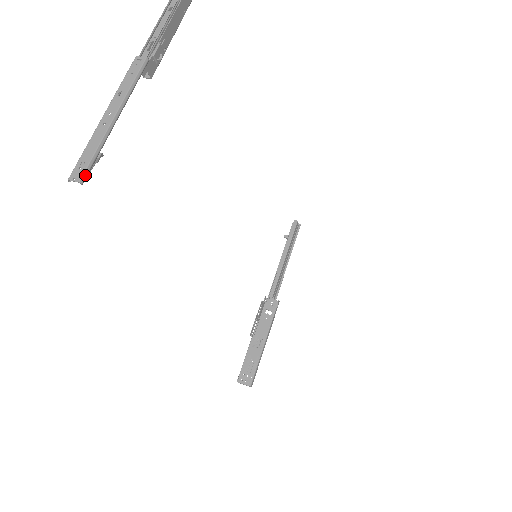
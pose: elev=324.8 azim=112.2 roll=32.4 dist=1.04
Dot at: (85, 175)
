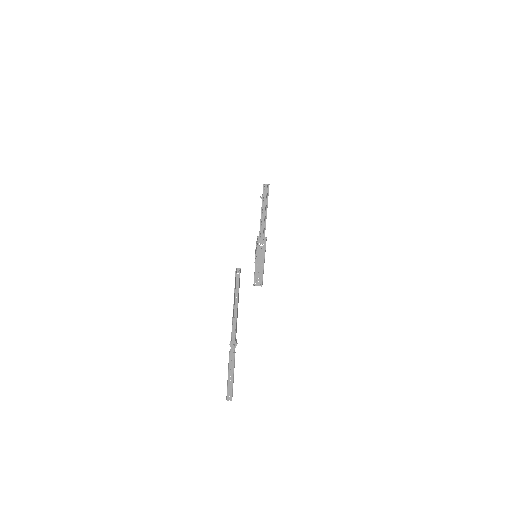
Dot at: occluded
